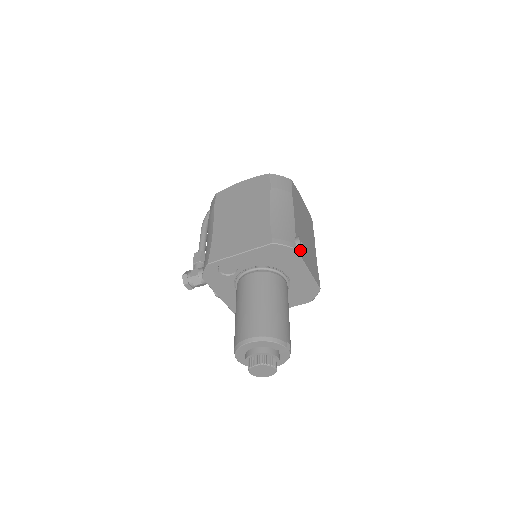
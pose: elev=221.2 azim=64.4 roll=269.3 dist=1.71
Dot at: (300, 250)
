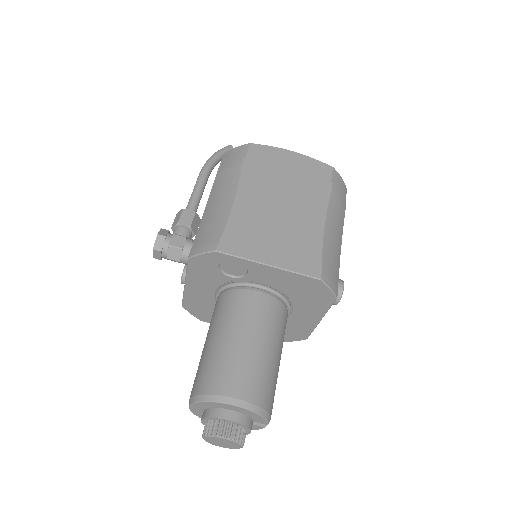
Dot at: (337, 300)
